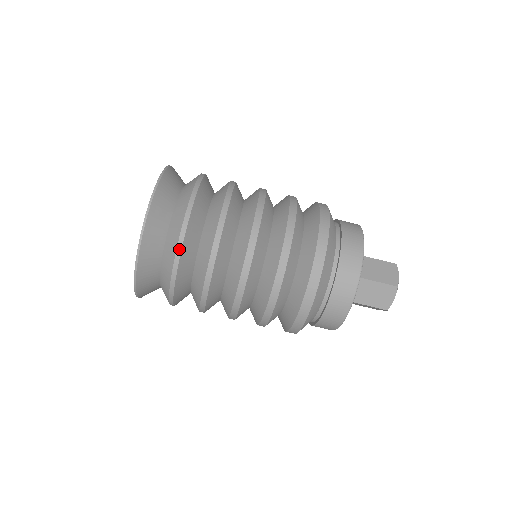
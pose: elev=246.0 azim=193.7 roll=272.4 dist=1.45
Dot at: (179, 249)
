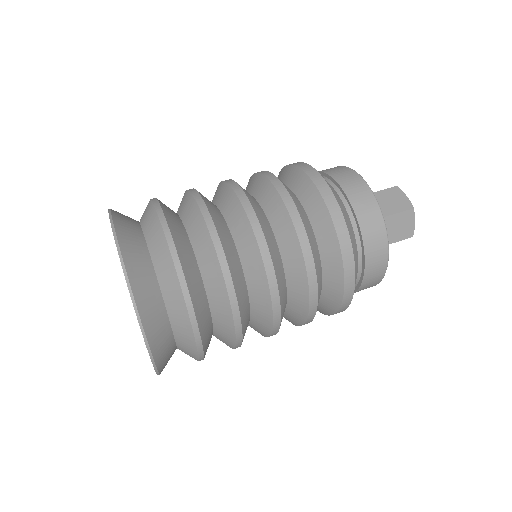
Dot at: (160, 213)
